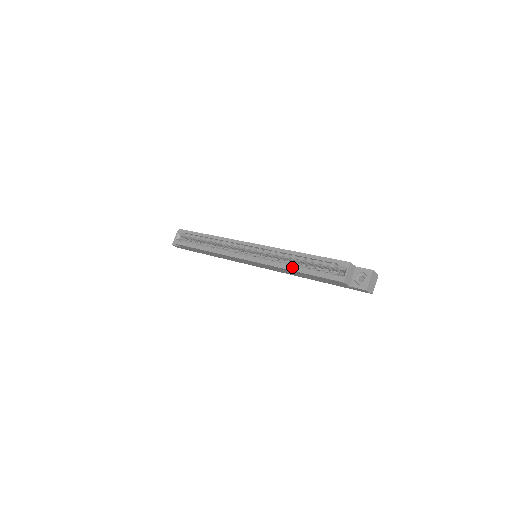
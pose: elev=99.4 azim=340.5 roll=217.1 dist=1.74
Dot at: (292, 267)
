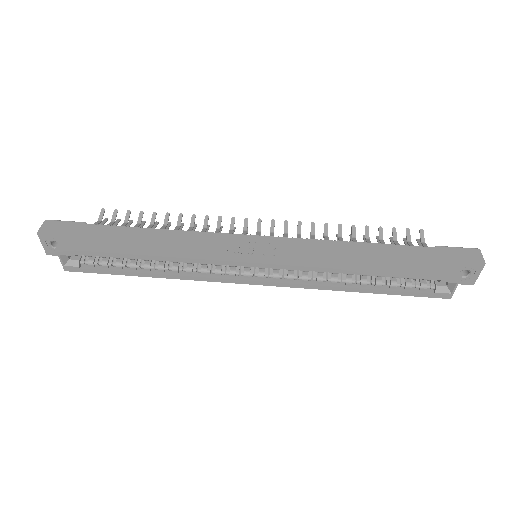
Dot at: (355, 289)
